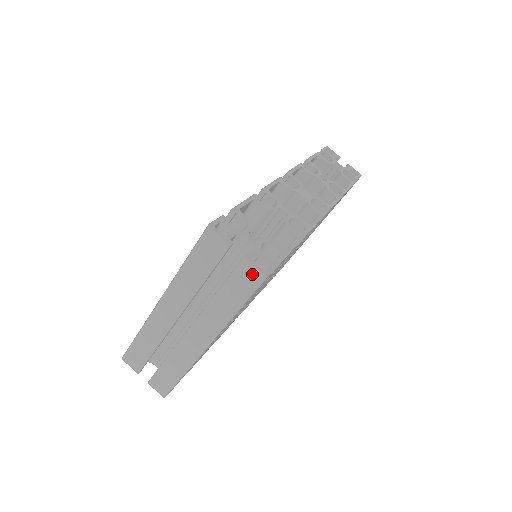
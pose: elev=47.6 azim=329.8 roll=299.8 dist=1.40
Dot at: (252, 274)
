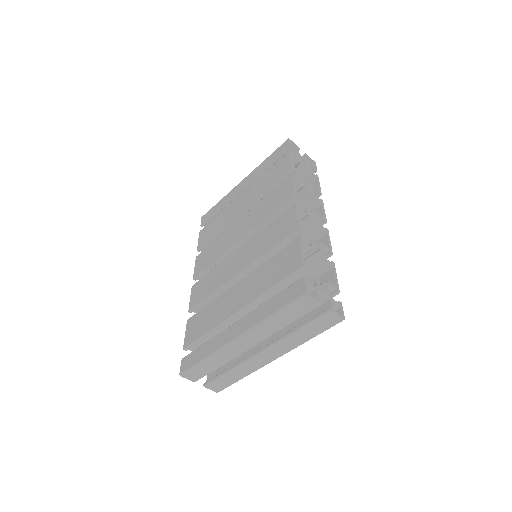
Dot at: (333, 319)
